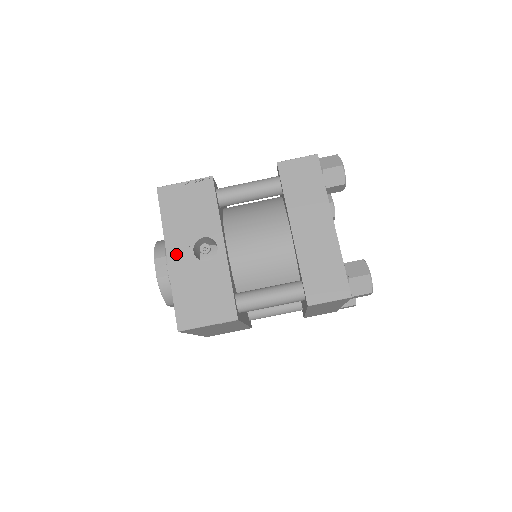
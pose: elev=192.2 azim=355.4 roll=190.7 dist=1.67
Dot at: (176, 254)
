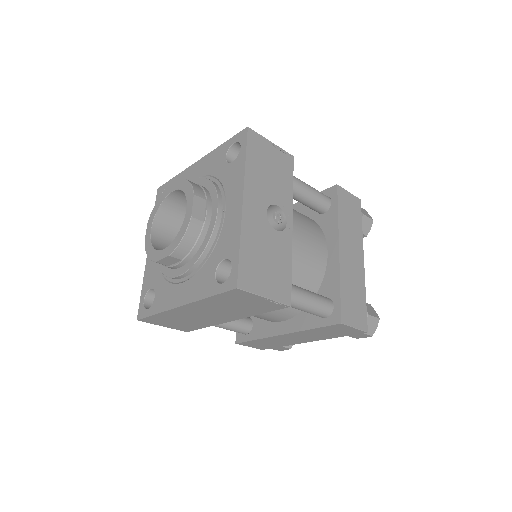
Dot at: (252, 204)
